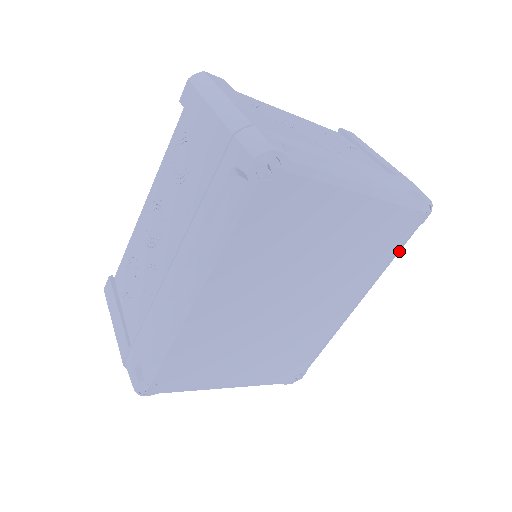
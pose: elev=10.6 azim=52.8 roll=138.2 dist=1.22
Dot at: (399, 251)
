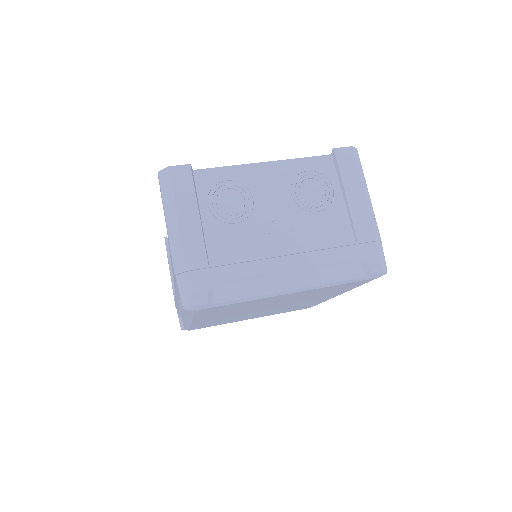
Dot at: occluded
